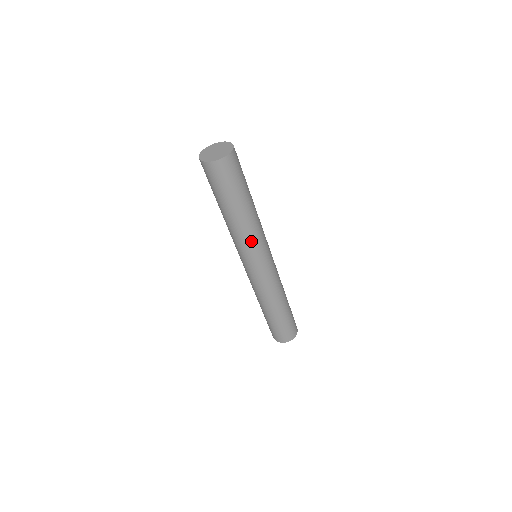
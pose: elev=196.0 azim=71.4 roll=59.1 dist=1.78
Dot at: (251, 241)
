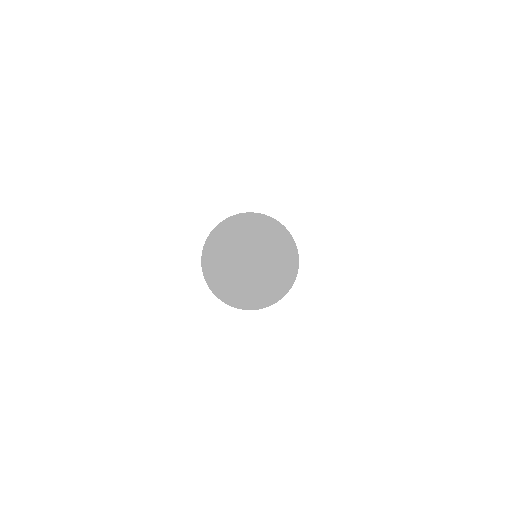
Dot at: occluded
